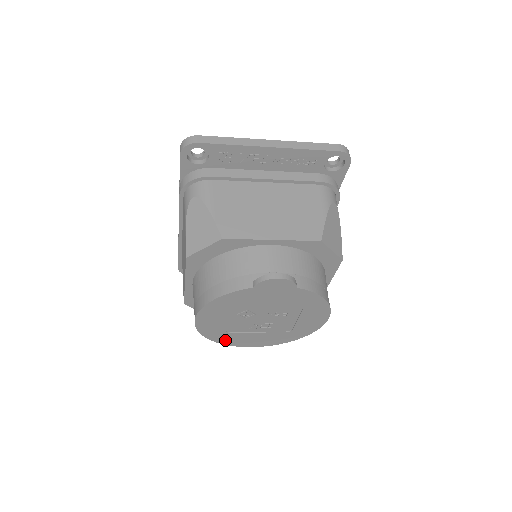
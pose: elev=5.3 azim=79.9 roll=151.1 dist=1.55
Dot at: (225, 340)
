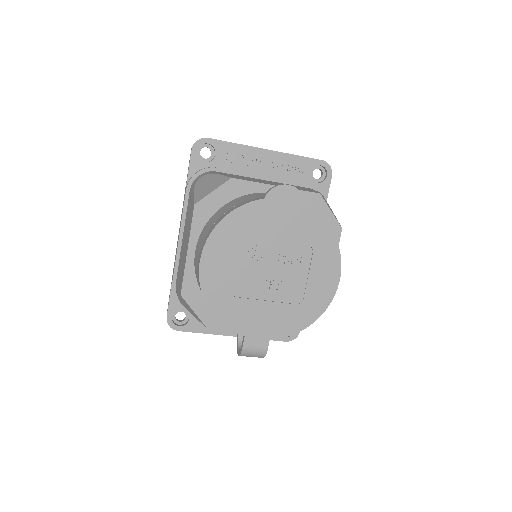
Dot at: (228, 316)
